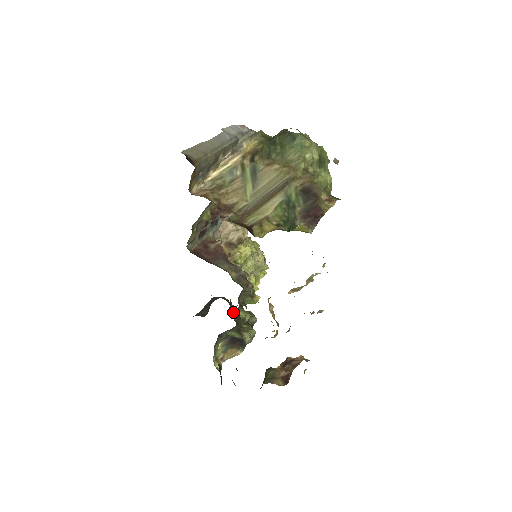
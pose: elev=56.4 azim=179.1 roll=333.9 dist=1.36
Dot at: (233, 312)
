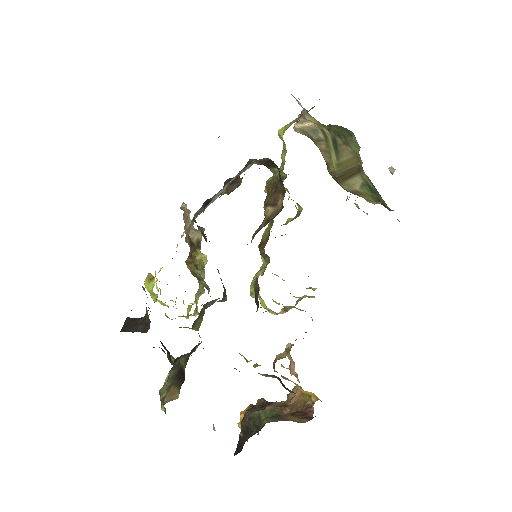
Dot at: occluded
